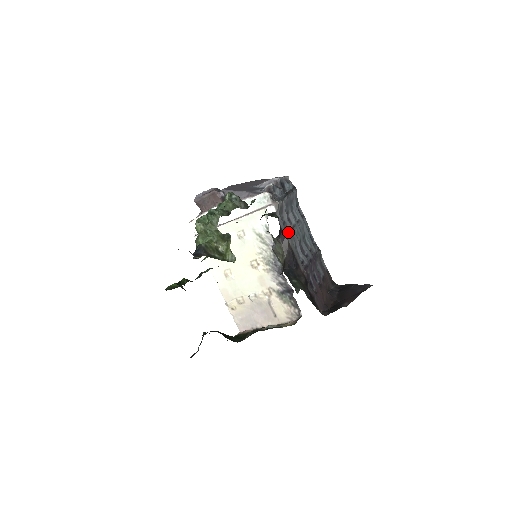
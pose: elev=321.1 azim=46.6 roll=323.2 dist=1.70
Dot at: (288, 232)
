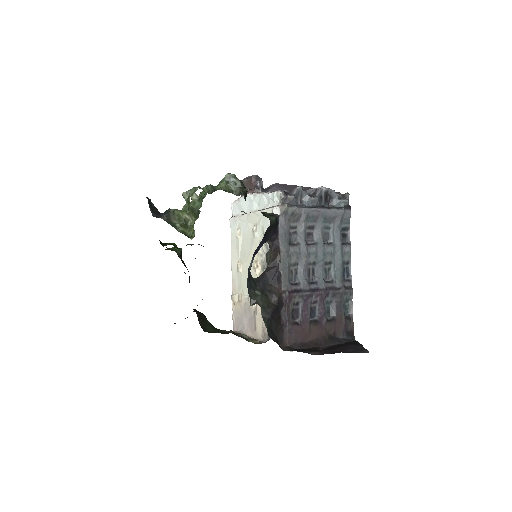
Dot at: (293, 244)
